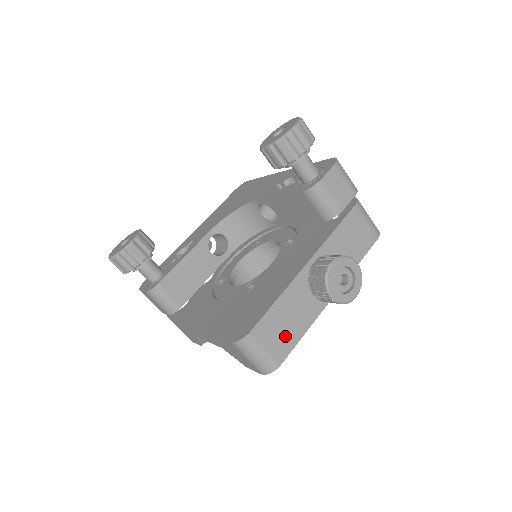
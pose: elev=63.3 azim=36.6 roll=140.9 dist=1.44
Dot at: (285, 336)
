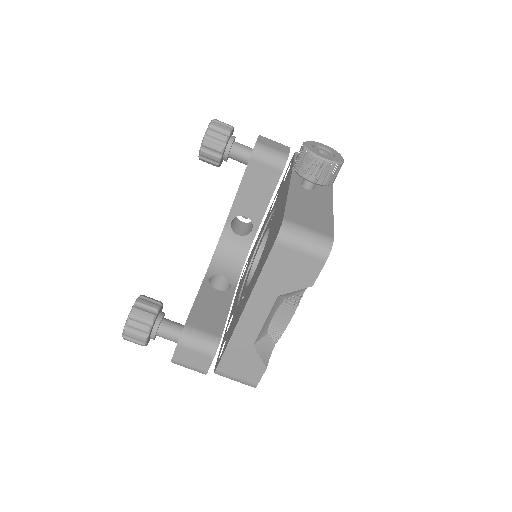
Dot at: (317, 220)
